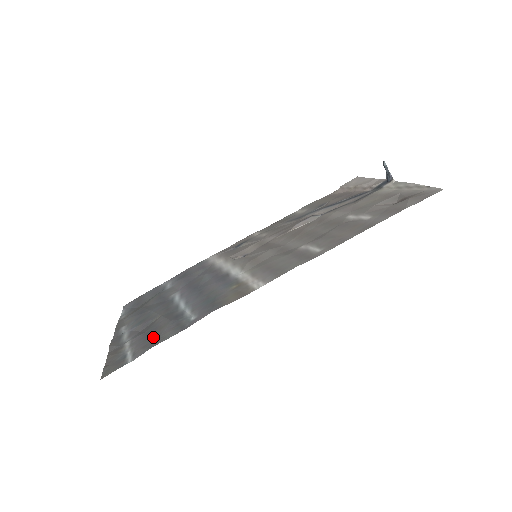
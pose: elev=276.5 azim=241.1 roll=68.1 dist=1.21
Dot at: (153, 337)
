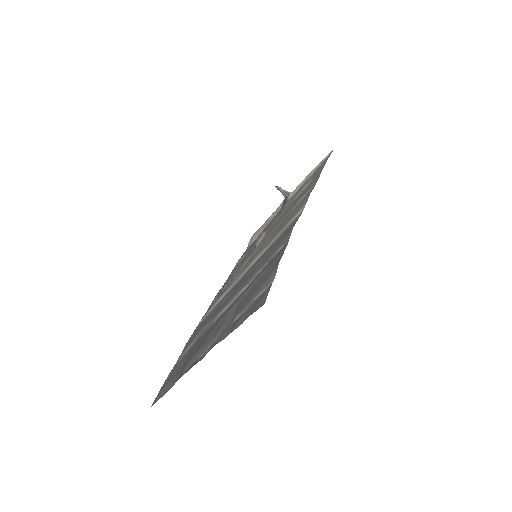
Dot at: (263, 278)
